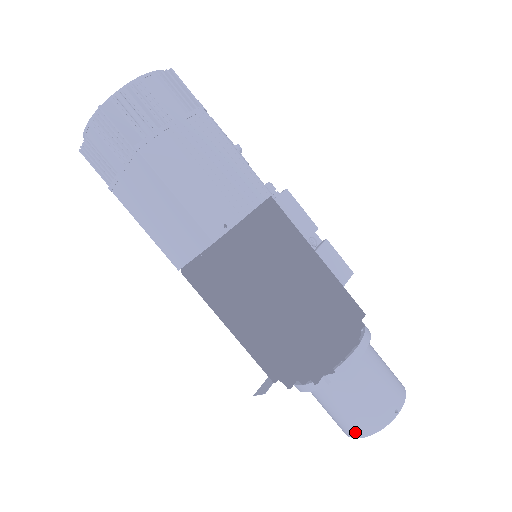
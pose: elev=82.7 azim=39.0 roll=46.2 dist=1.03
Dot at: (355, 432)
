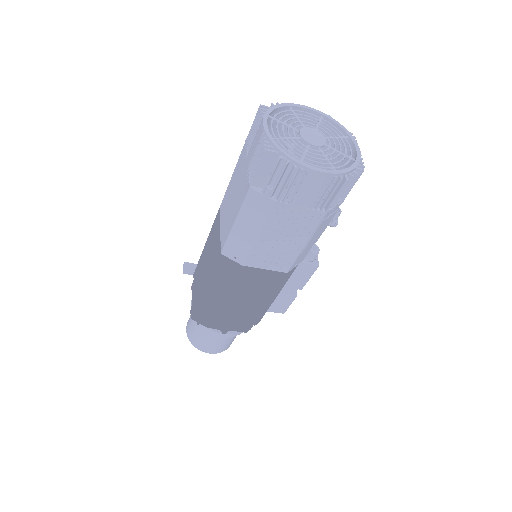
Dot at: (187, 328)
